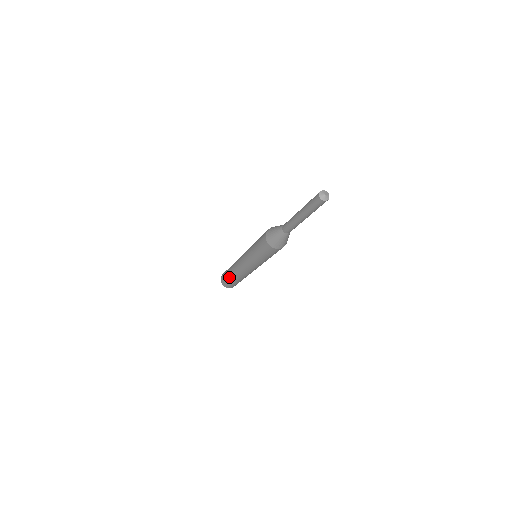
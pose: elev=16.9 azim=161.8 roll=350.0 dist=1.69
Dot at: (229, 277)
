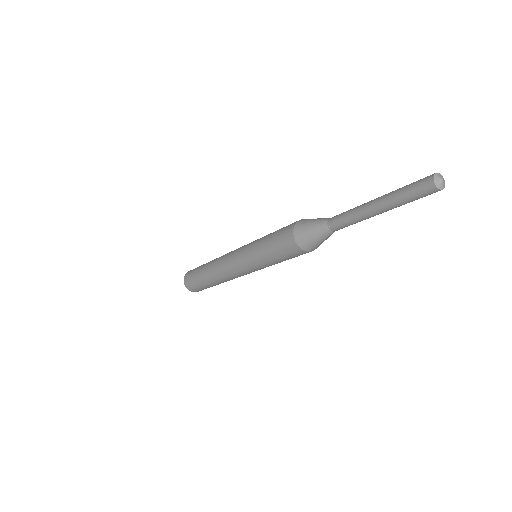
Dot at: (201, 270)
